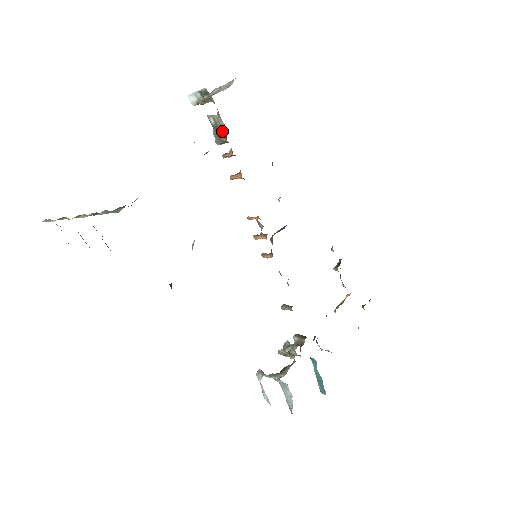
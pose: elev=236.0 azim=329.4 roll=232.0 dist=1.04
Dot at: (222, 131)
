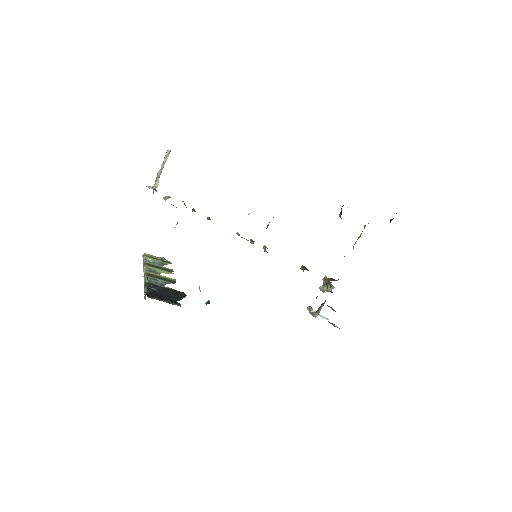
Dot at: (176, 207)
